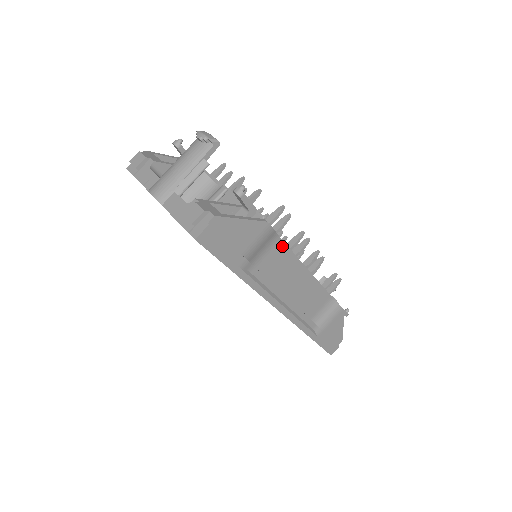
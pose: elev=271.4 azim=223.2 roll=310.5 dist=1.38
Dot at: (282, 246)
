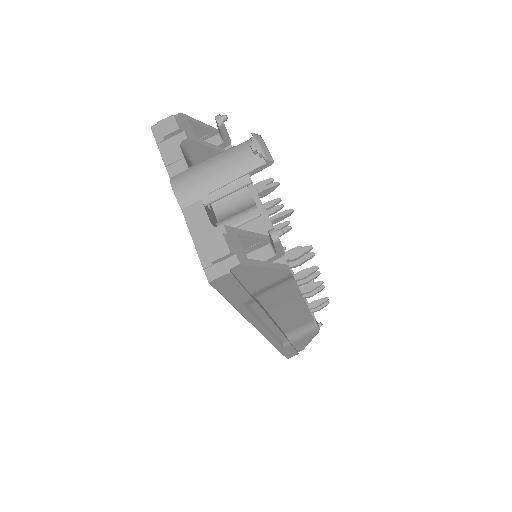
Dot at: (292, 284)
